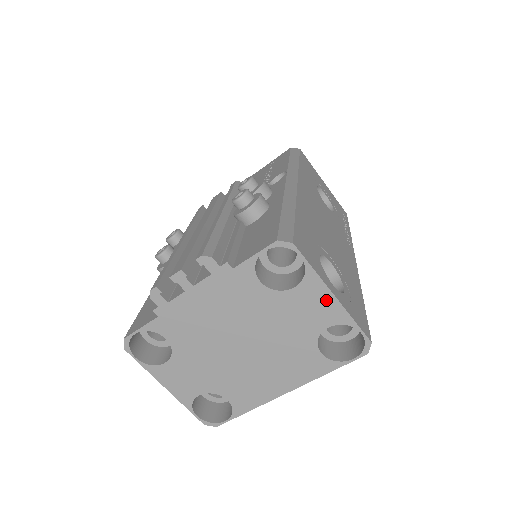
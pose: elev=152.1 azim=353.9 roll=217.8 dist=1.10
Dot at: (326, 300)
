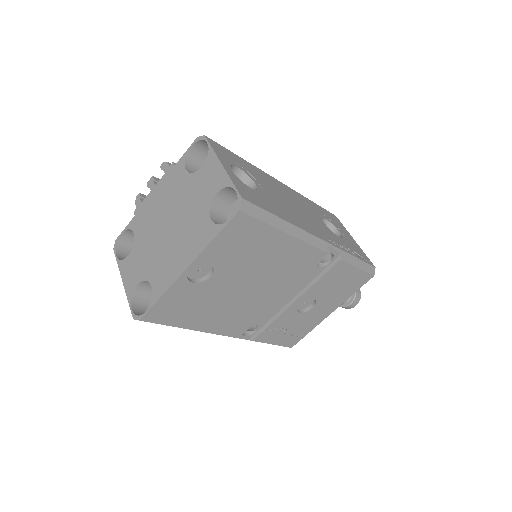
Dot at: (217, 170)
